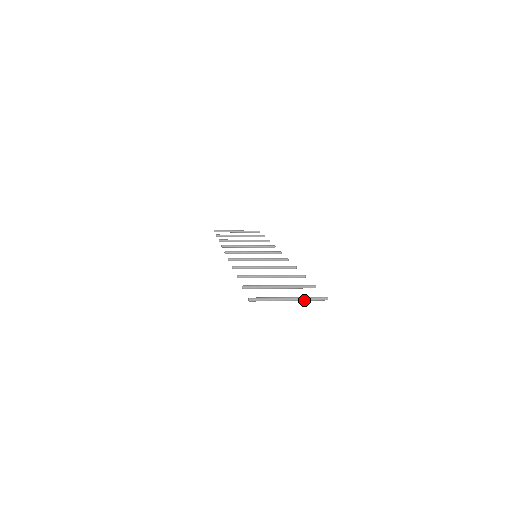
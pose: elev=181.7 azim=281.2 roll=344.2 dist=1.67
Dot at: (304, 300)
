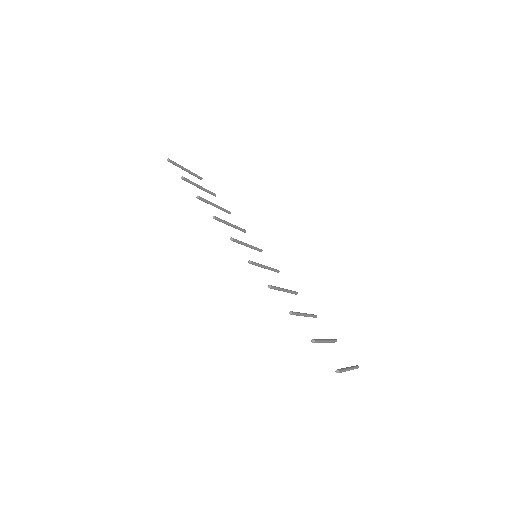
Dot at: occluded
